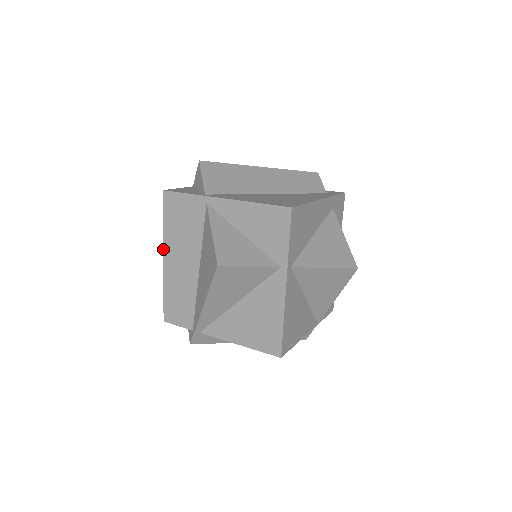
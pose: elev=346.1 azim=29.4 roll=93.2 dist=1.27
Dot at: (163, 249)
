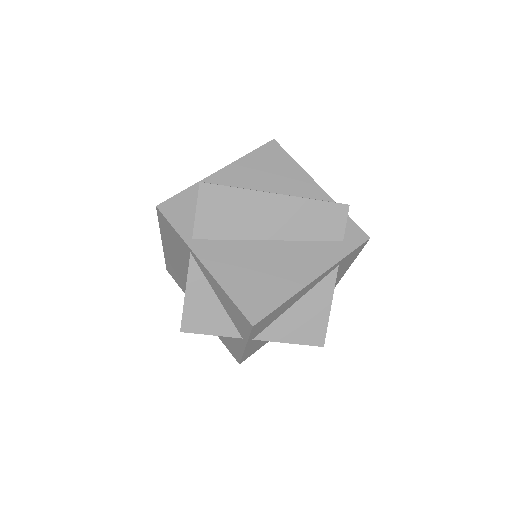
Dot at: (161, 238)
